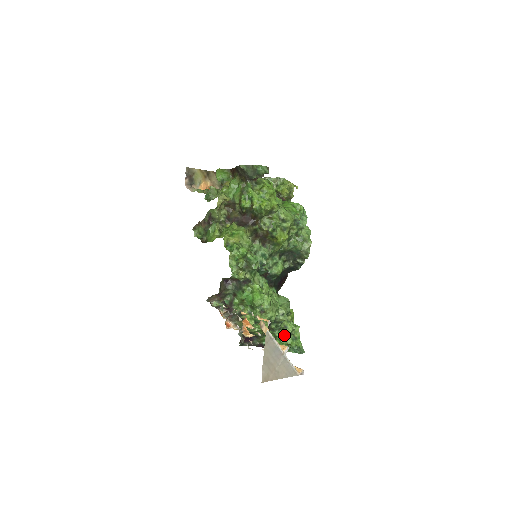
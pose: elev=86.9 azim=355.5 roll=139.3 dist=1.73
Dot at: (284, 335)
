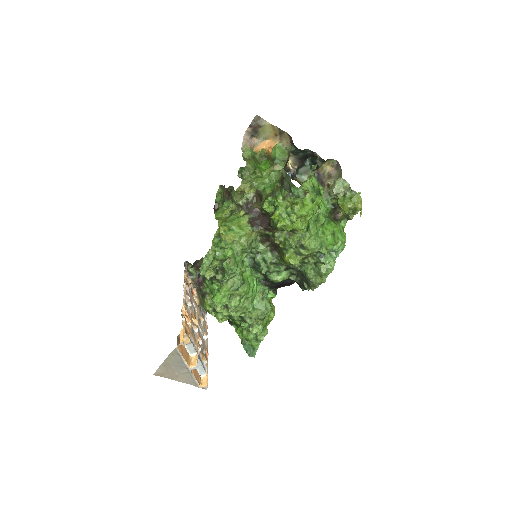
Dot at: (248, 330)
